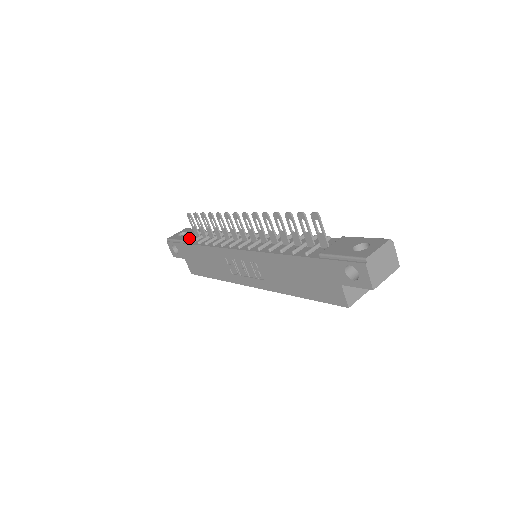
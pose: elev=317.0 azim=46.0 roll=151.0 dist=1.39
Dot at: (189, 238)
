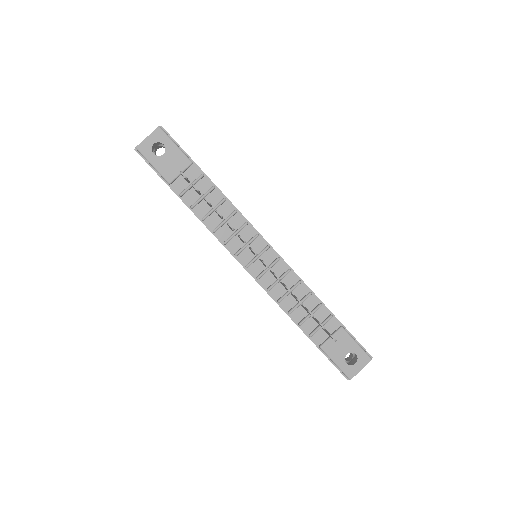
Dot at: (174, 179)
